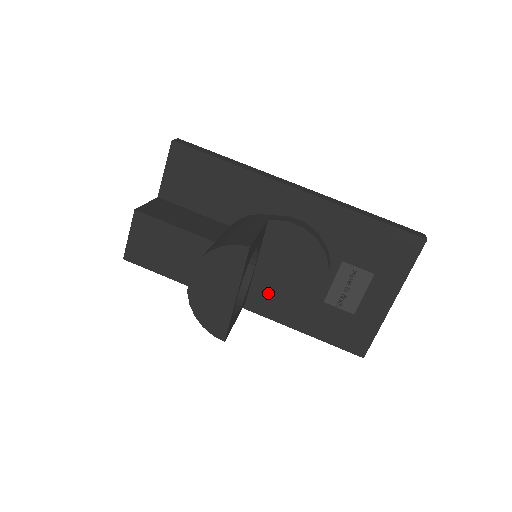
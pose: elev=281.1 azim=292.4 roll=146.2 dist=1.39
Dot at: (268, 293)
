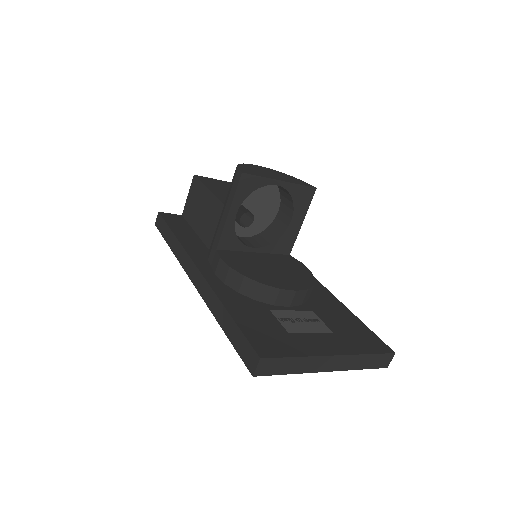
Dot at: (242, 260)
